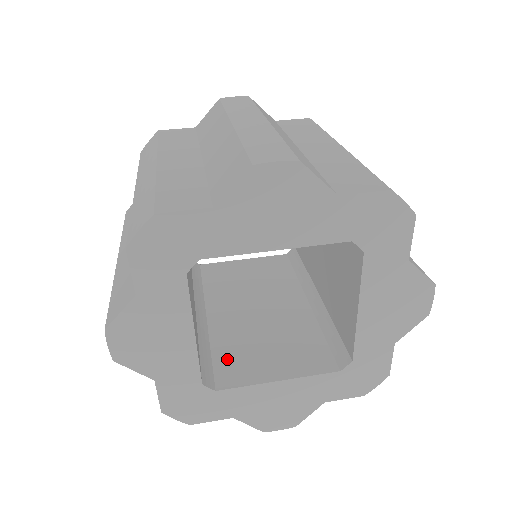
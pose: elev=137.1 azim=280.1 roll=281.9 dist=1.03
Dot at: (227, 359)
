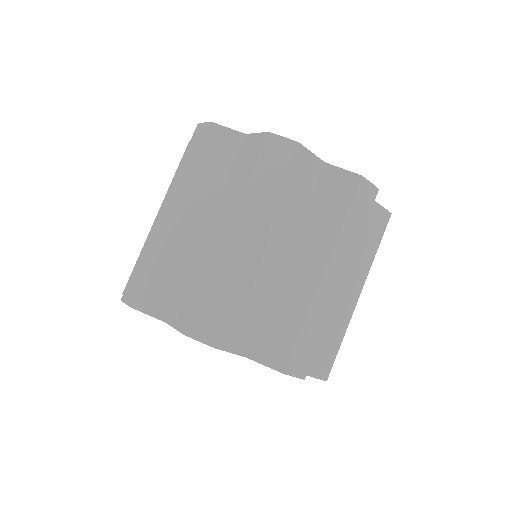
Dot at: occluded
